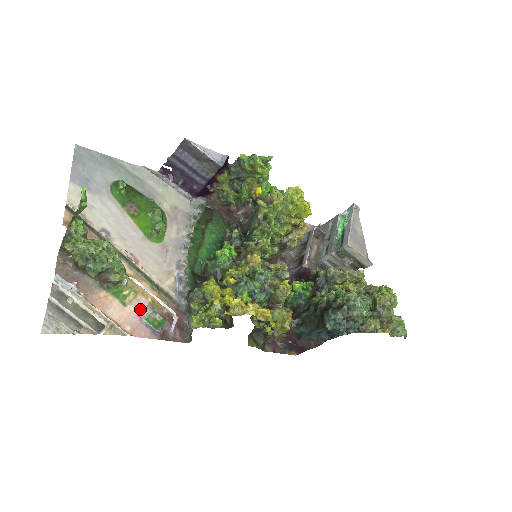
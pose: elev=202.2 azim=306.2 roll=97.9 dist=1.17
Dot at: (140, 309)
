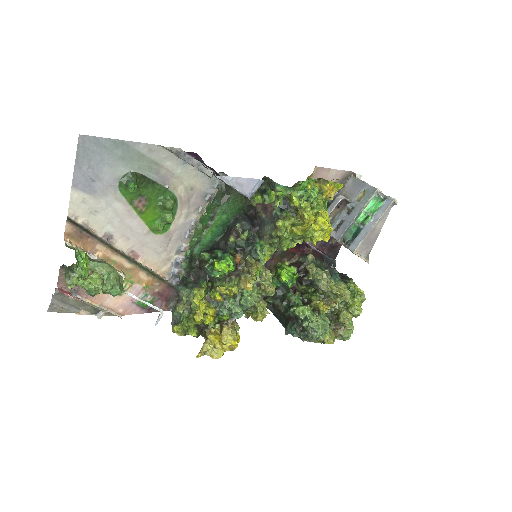
Dot at: (134, 294)
